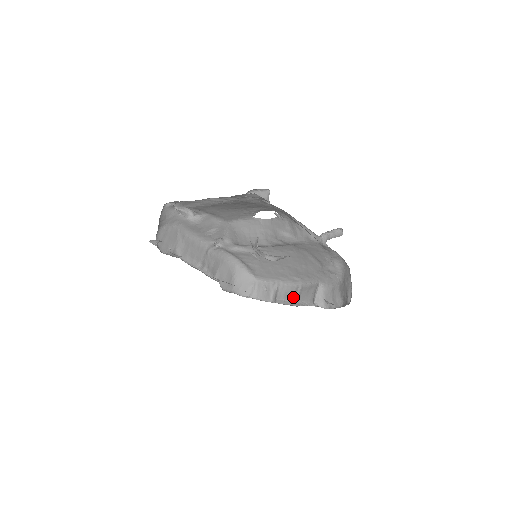
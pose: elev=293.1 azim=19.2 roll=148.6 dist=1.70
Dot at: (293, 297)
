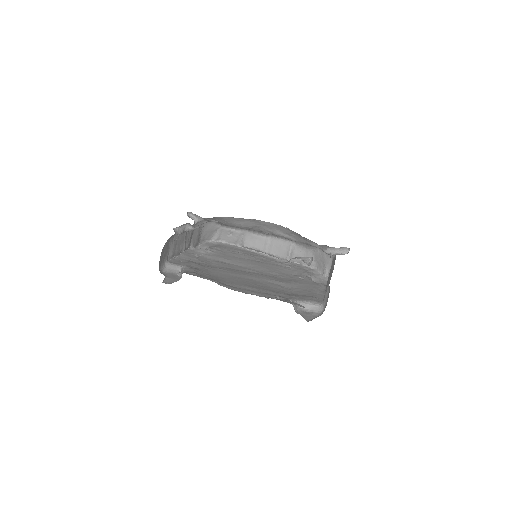
Dot at: (263, 248)
